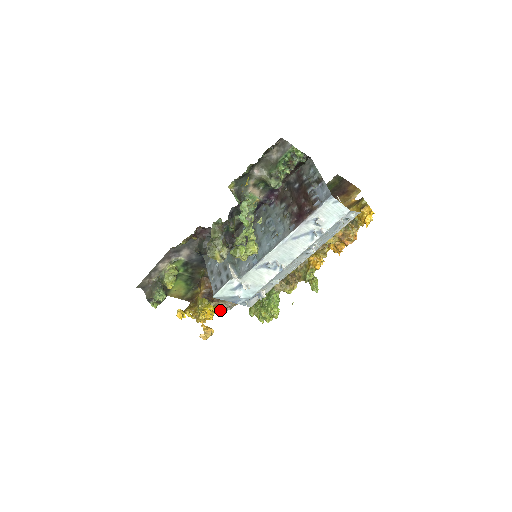
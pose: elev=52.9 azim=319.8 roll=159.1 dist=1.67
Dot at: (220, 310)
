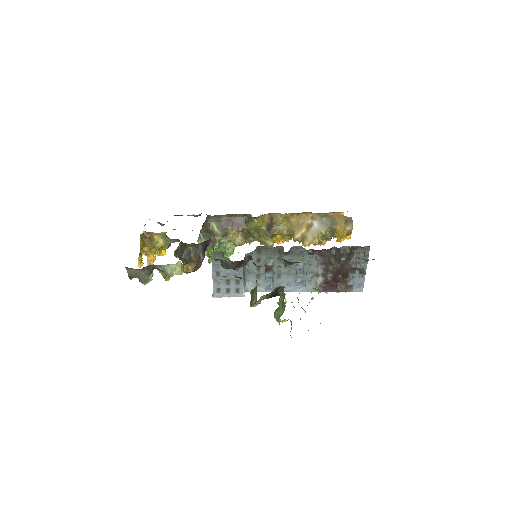
Dot at: occluded
